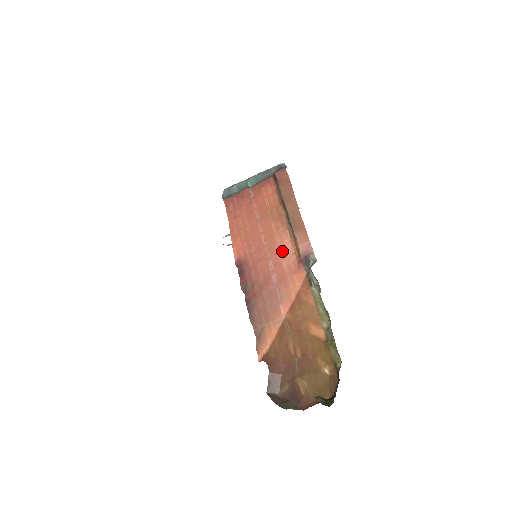
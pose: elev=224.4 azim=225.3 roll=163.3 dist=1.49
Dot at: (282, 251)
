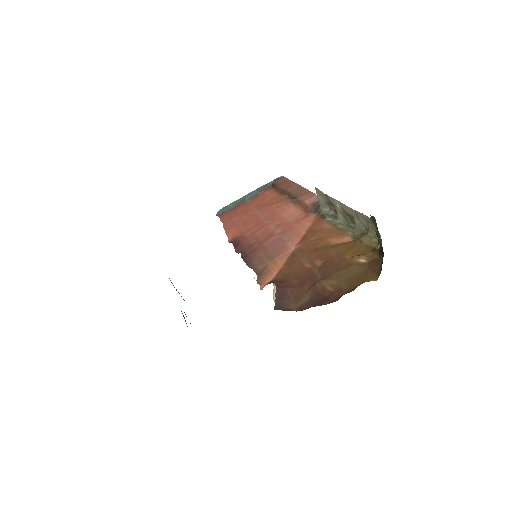
Dot at: (285, 214)
